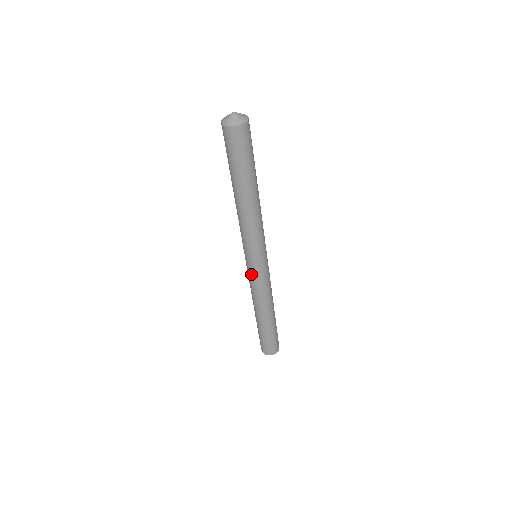
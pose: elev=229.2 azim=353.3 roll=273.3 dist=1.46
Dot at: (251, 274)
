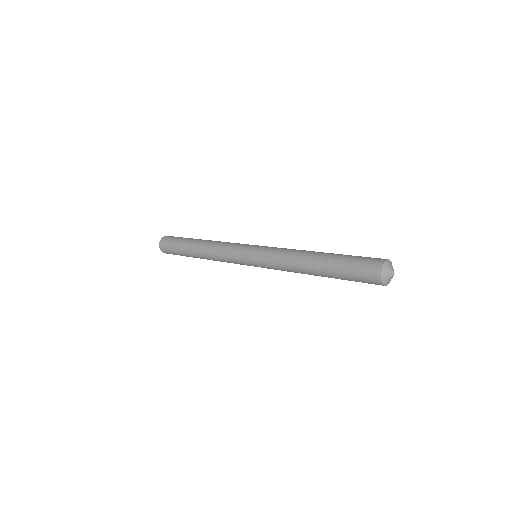
Dot at: occluded
